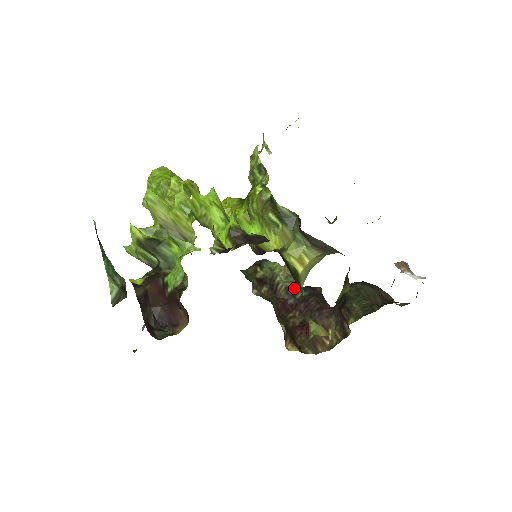
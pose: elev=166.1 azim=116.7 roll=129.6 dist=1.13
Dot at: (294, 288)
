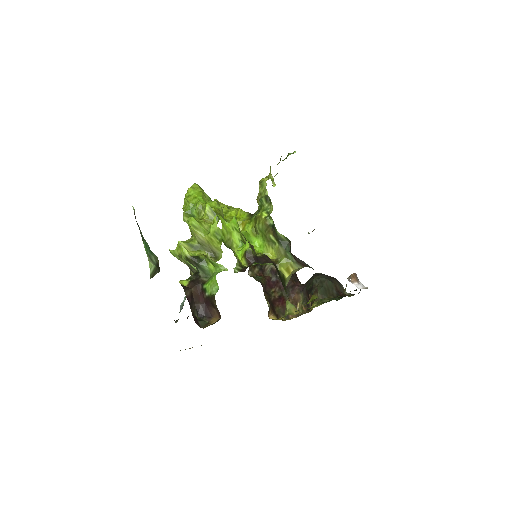
Dot at: occluded
